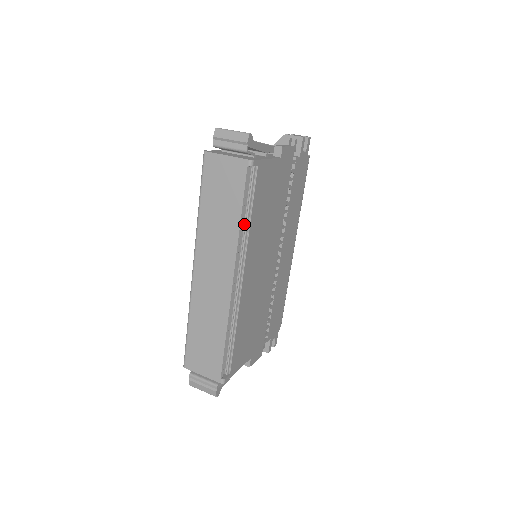
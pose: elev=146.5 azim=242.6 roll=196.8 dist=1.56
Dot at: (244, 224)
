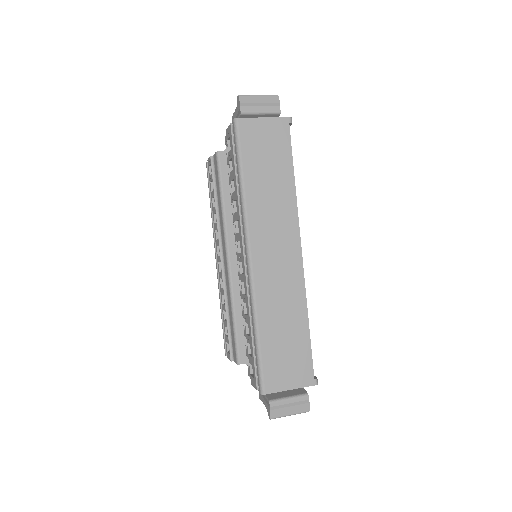
Dot at: occluded
